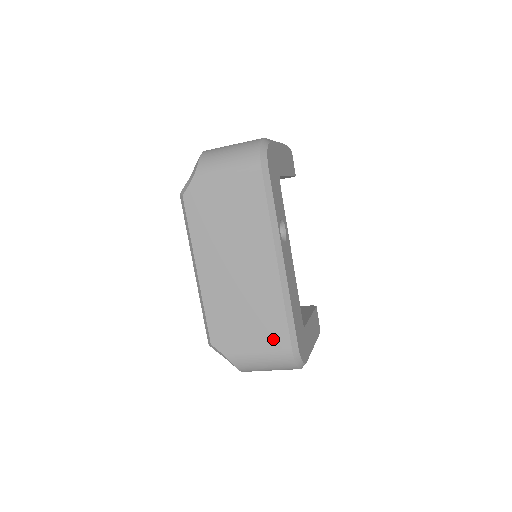
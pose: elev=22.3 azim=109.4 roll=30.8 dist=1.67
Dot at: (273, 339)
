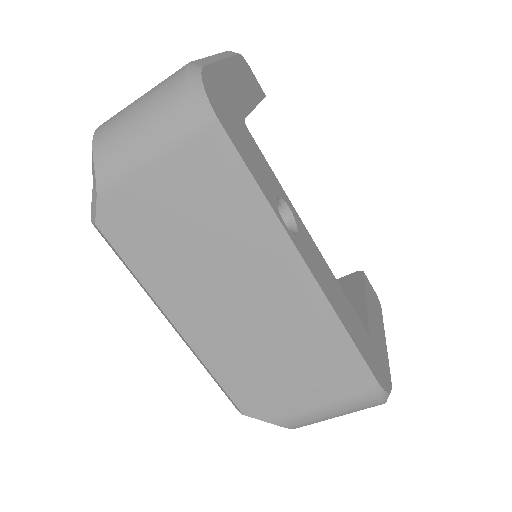
Dot at: (335, 385)
